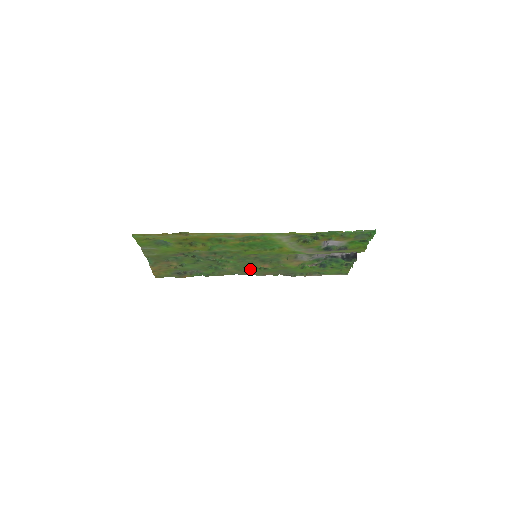
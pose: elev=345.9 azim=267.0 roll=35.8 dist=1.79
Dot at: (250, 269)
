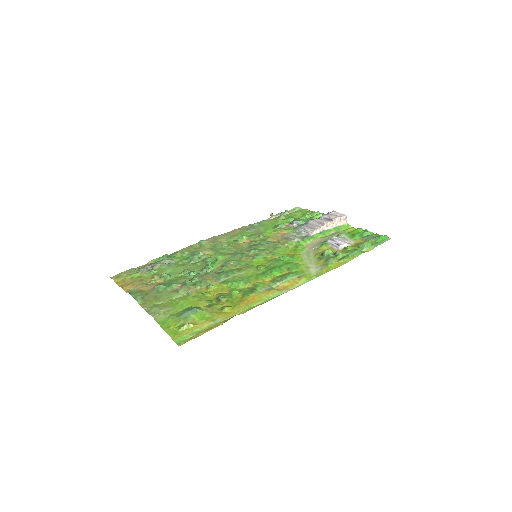
Dot at: (226, 243)
